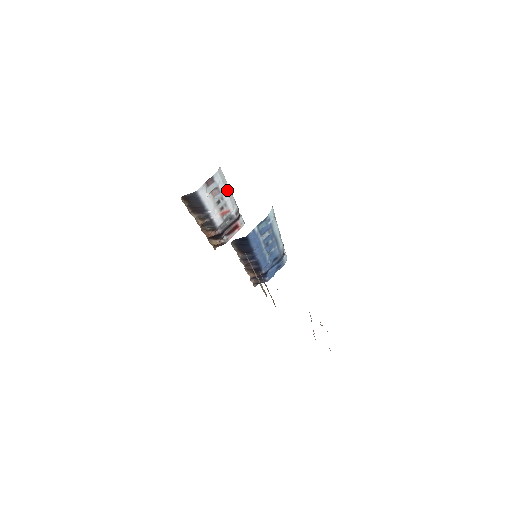
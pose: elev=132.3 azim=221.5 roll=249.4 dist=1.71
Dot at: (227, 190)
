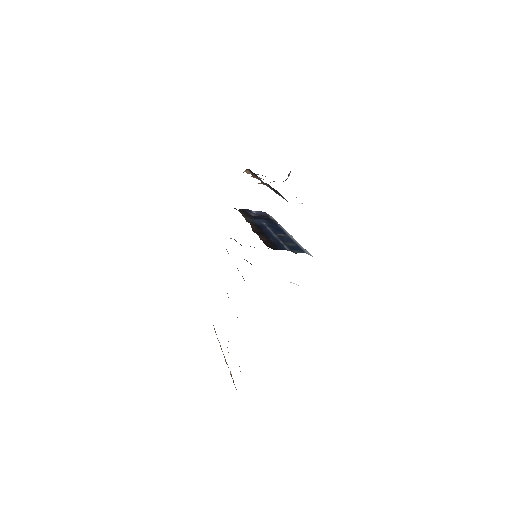
Dot at: occluded
